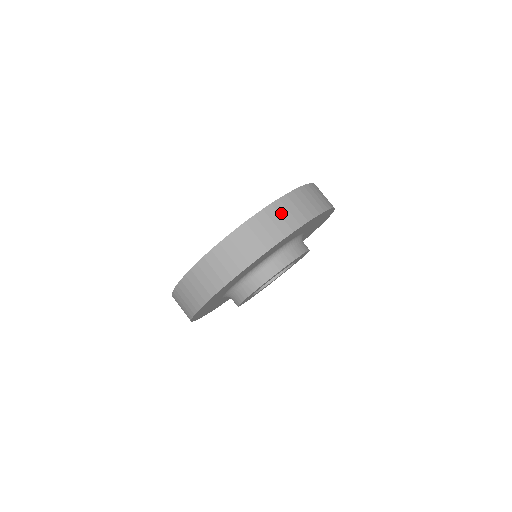
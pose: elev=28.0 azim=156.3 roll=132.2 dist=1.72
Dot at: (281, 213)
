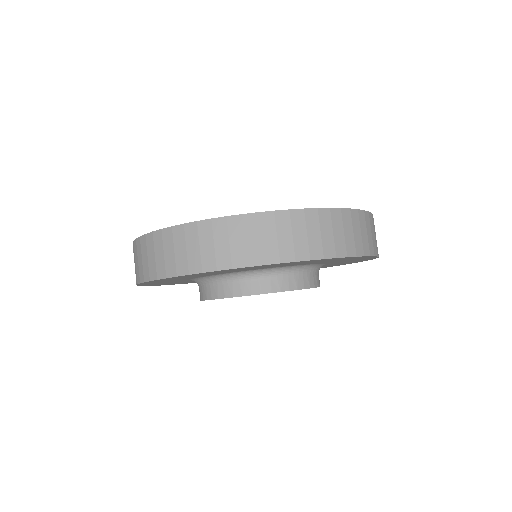
Dot at: (367, 228)
